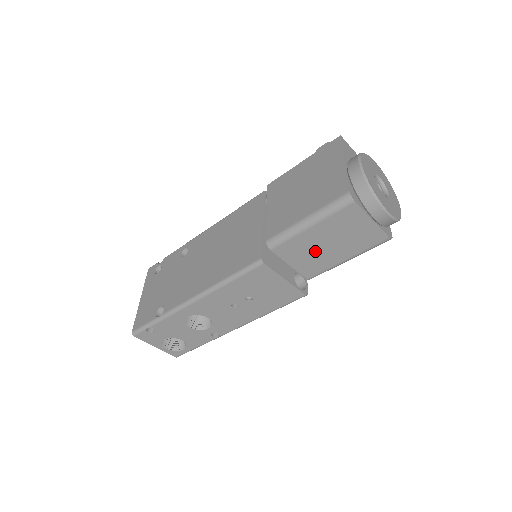
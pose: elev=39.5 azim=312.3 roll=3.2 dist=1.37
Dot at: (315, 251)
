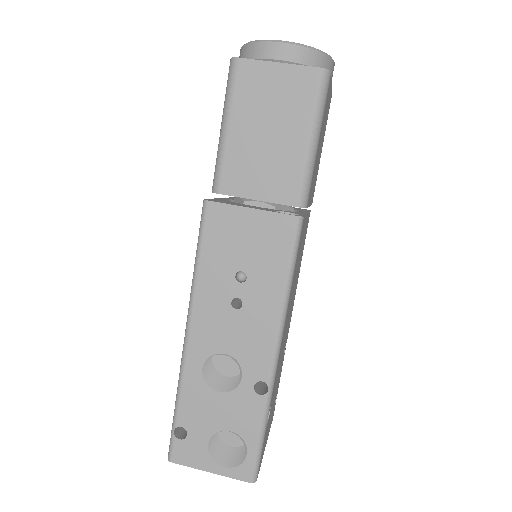
Dot at: (264, 156)
